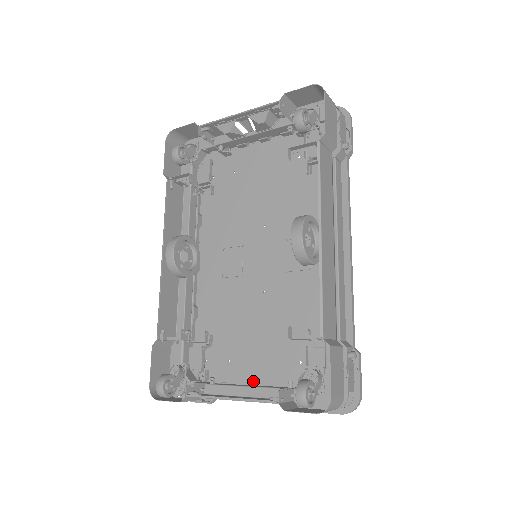
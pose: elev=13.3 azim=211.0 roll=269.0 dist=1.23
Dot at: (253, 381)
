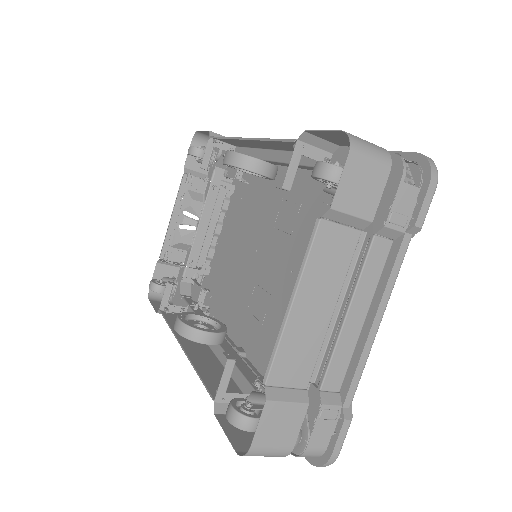
Dot at: occluded
